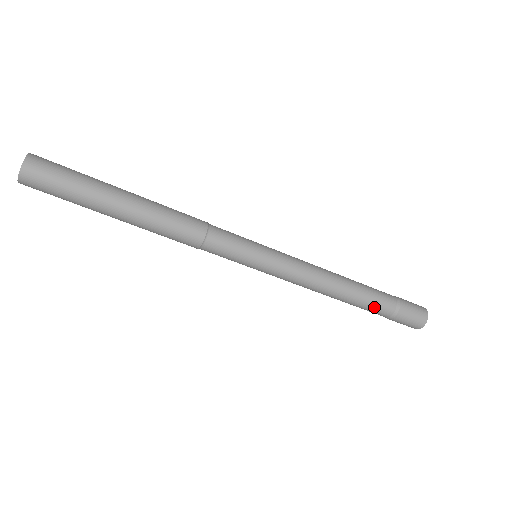
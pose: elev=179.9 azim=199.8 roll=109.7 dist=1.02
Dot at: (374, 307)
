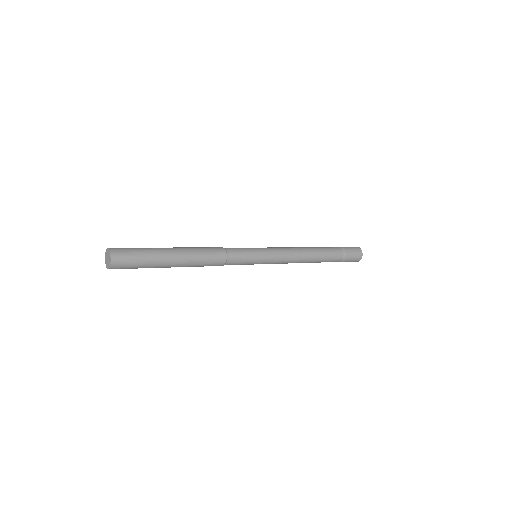
Dot at: (332, 258)
